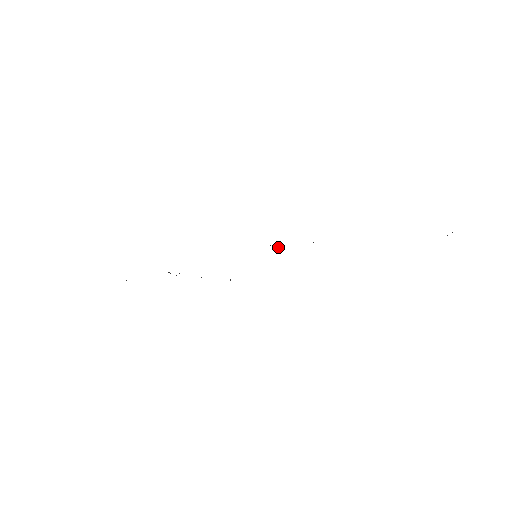
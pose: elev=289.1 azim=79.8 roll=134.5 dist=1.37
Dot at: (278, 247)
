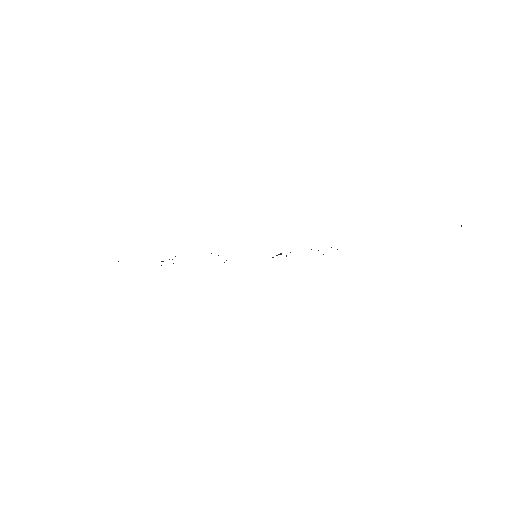
Dot at: (281, 254)
